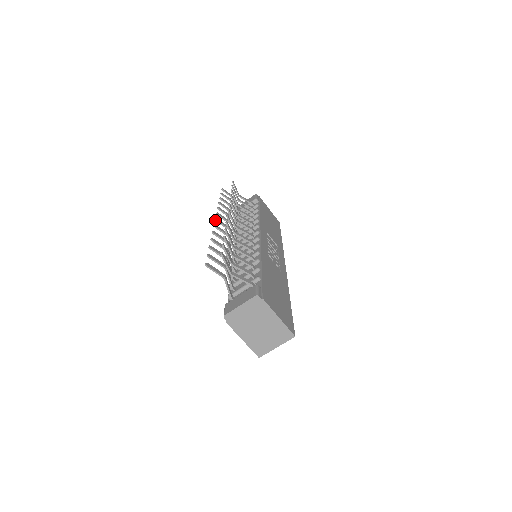
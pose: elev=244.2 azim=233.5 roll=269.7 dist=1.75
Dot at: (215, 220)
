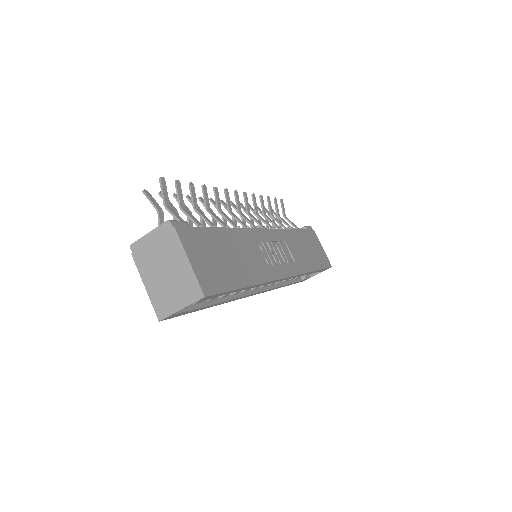
Dot at: (220, 201)
